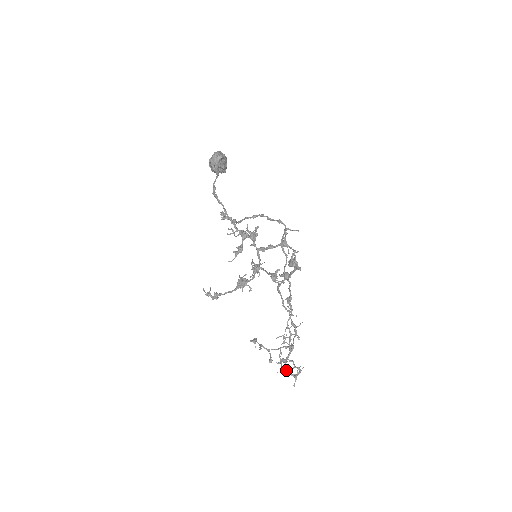
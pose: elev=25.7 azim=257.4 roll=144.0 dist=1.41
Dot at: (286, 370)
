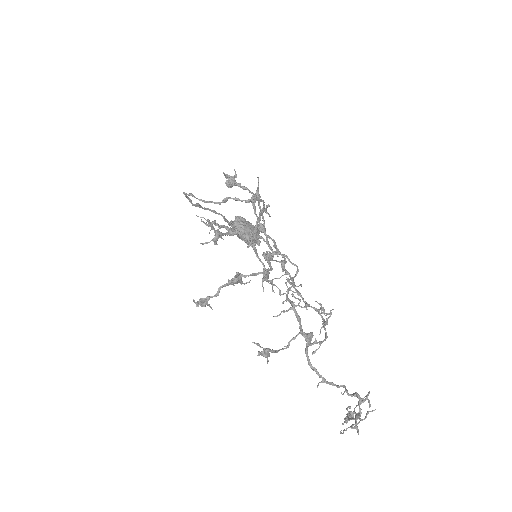
Dot at: (348, 418)
